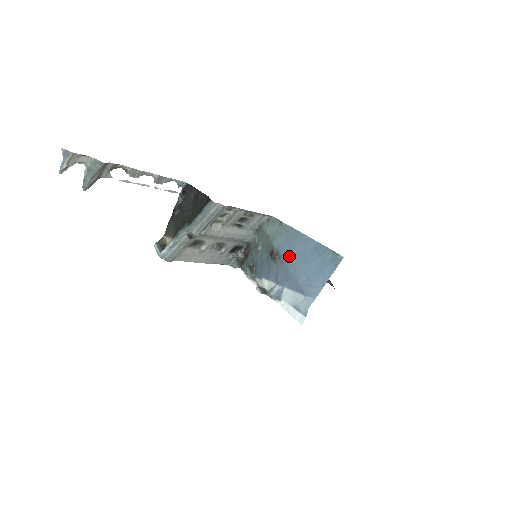
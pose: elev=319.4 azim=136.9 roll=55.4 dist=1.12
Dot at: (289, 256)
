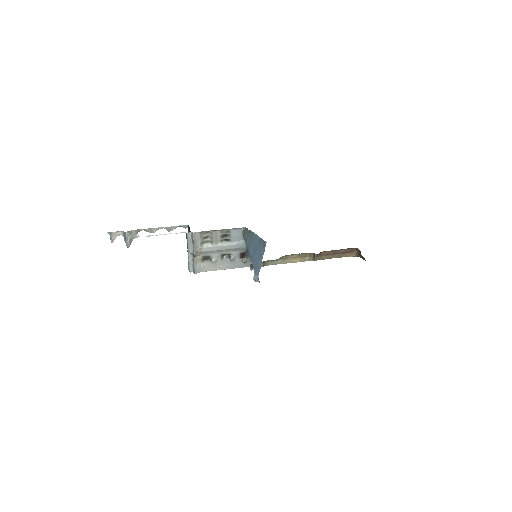
Dot at: (250, 251)
